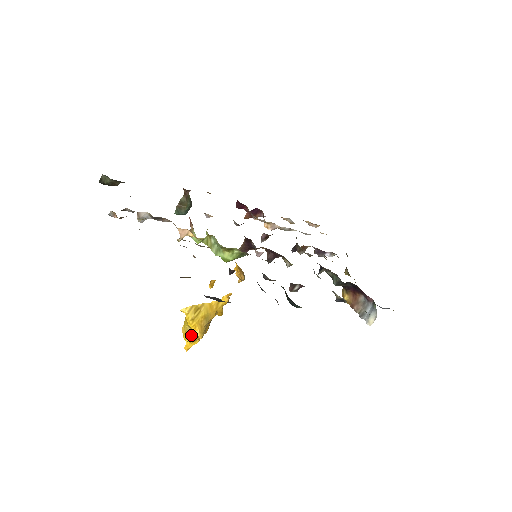
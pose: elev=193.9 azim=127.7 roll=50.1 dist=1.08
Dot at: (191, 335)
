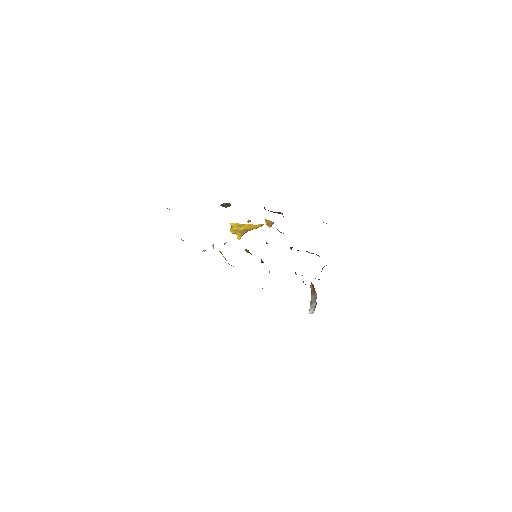
Dot at: occluded
